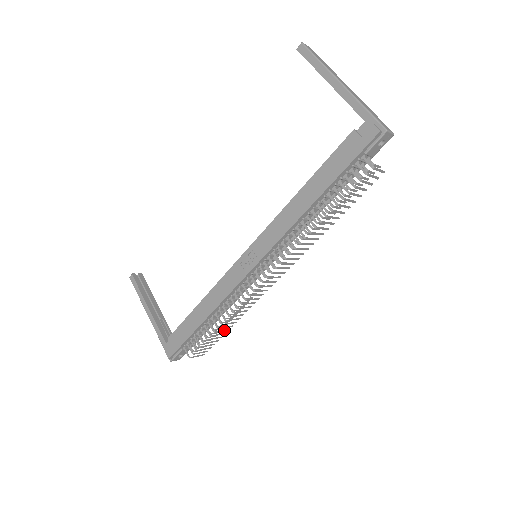
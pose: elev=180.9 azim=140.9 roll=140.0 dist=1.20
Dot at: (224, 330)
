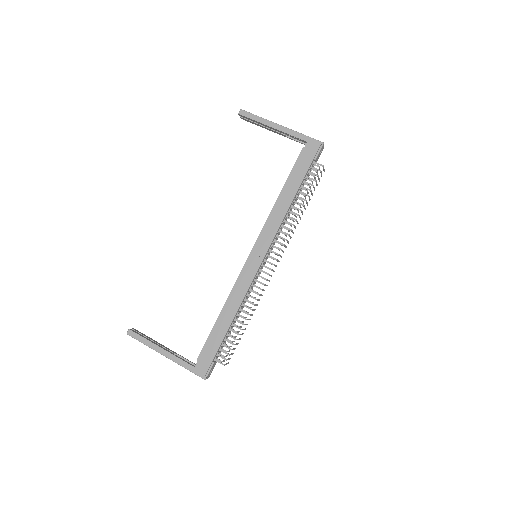
Dot at: (244, 329)
